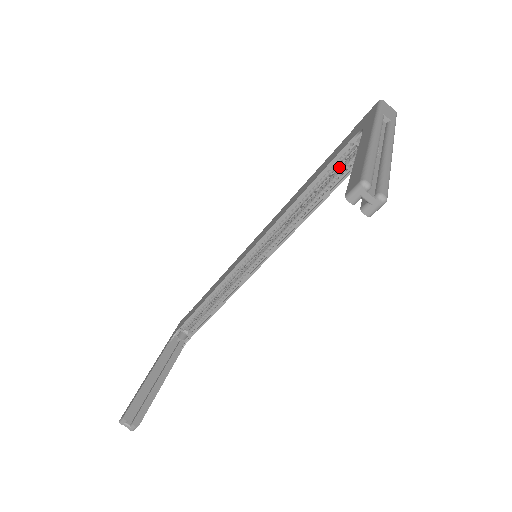
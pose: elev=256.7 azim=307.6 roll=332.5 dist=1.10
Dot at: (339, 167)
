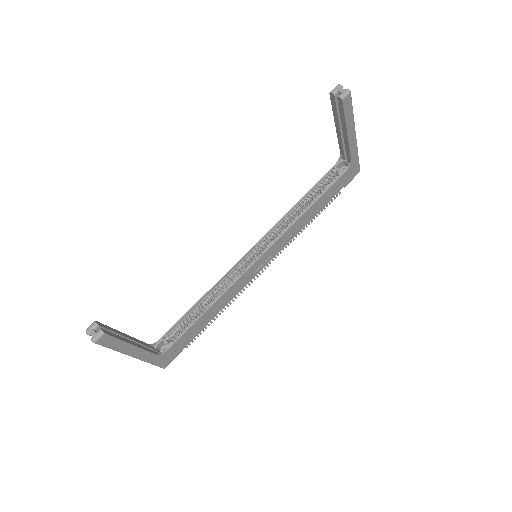
Dot at: (325, 187)
